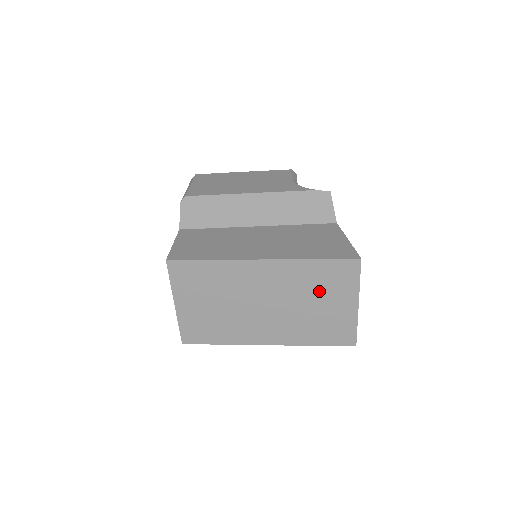
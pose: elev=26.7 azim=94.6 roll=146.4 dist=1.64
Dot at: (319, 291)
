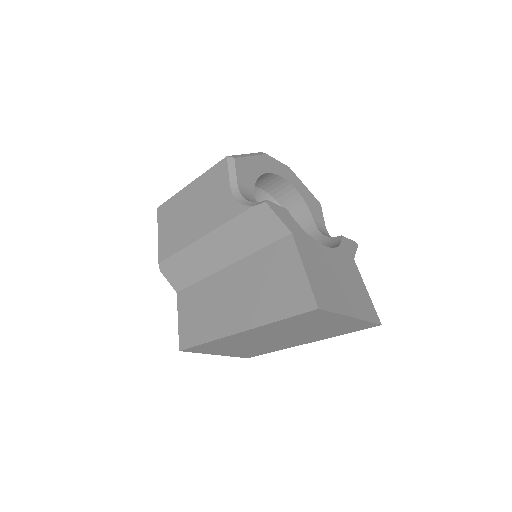
Dot at: (308, 325)
